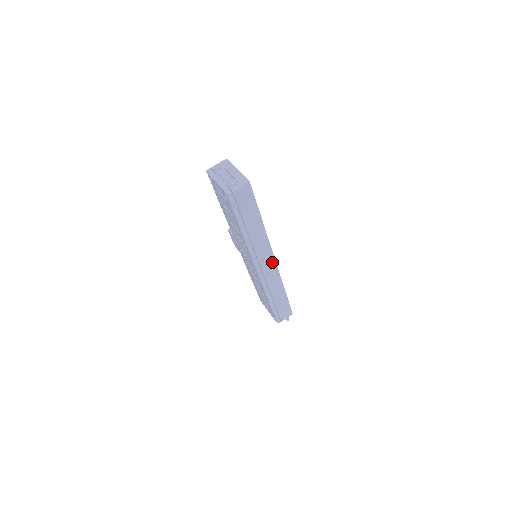
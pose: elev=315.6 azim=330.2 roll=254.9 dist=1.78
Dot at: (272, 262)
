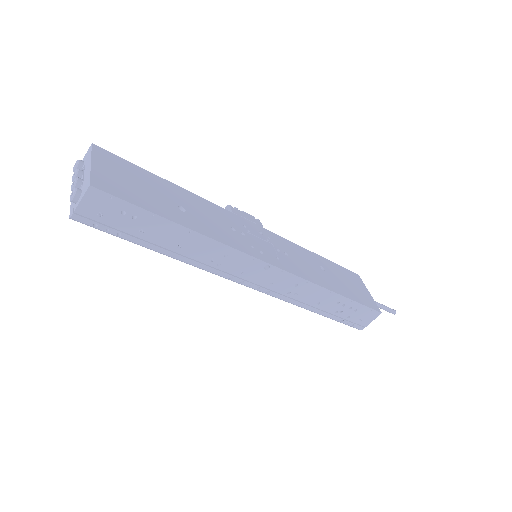
Dot at: (267, 267)
